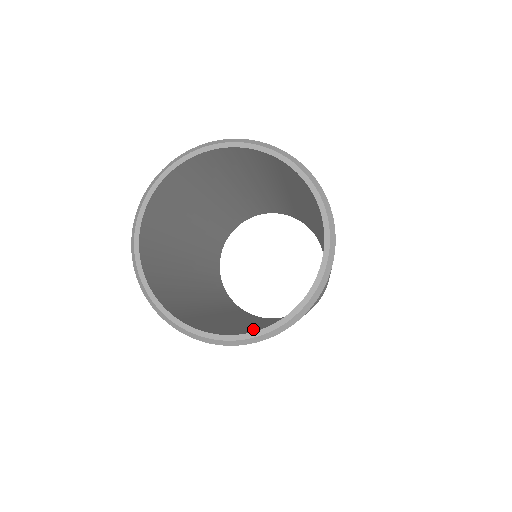
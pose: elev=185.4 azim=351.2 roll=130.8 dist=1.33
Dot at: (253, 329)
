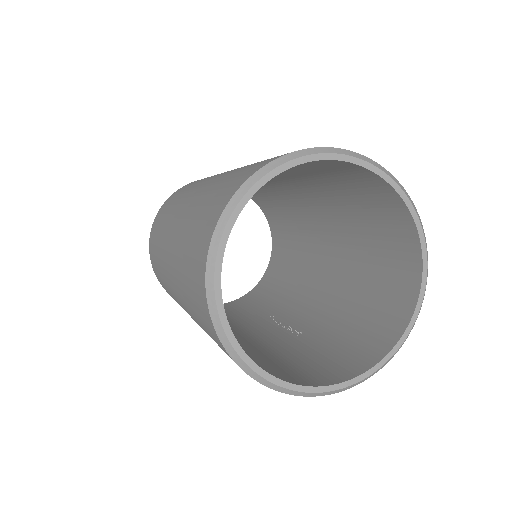
Dot at: (280, 362)
